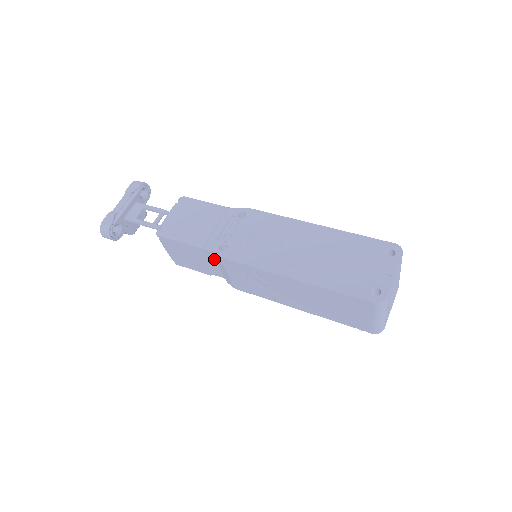
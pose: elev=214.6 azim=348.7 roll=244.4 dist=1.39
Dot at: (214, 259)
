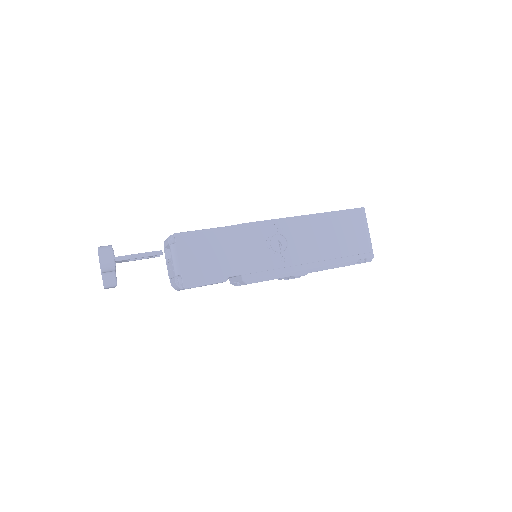
Dot at: (235, 240)
